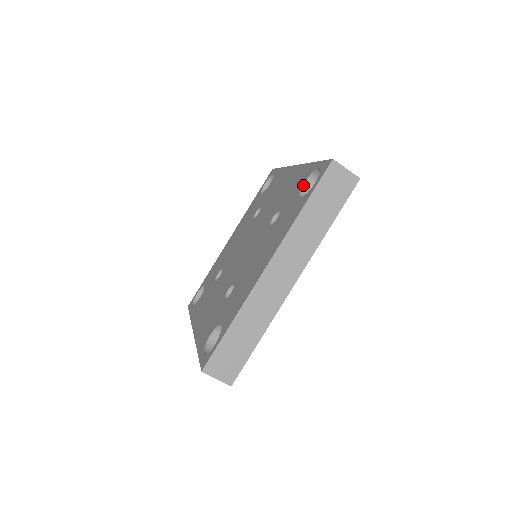
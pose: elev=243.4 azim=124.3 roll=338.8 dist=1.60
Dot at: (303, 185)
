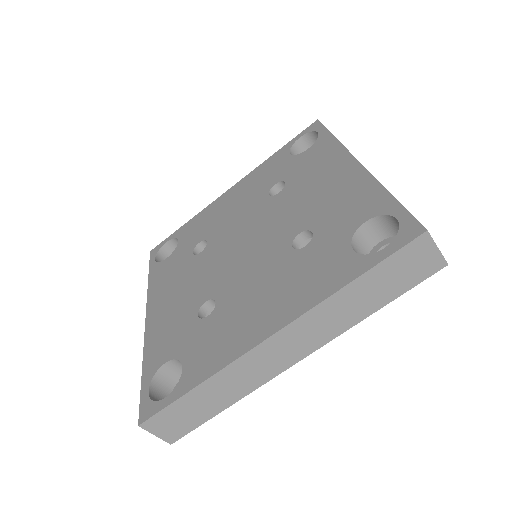
Dot at: (362, 225)
